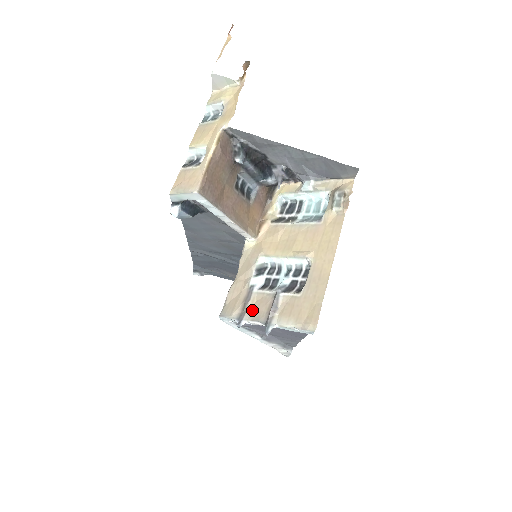
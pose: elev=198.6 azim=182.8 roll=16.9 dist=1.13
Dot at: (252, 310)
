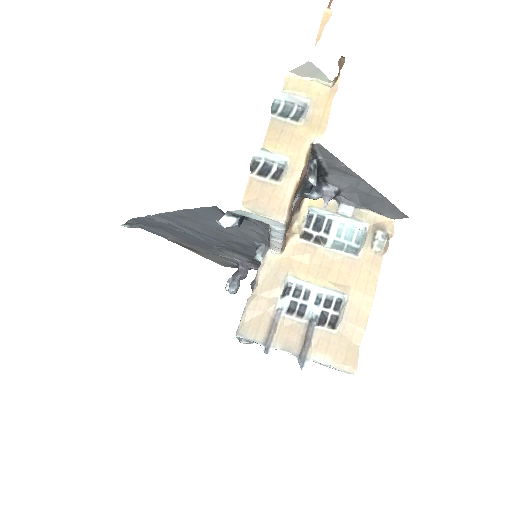
Dot at: (281, 337)
